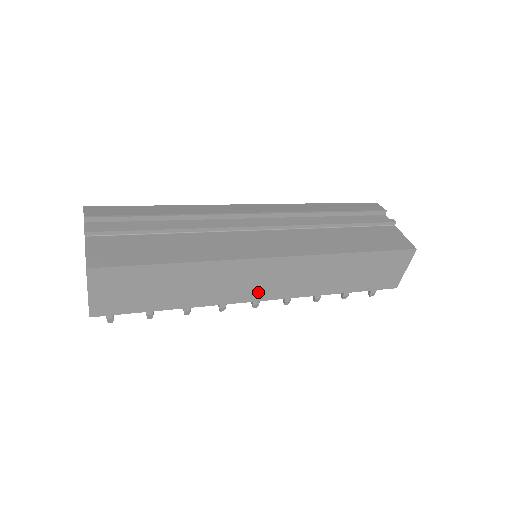
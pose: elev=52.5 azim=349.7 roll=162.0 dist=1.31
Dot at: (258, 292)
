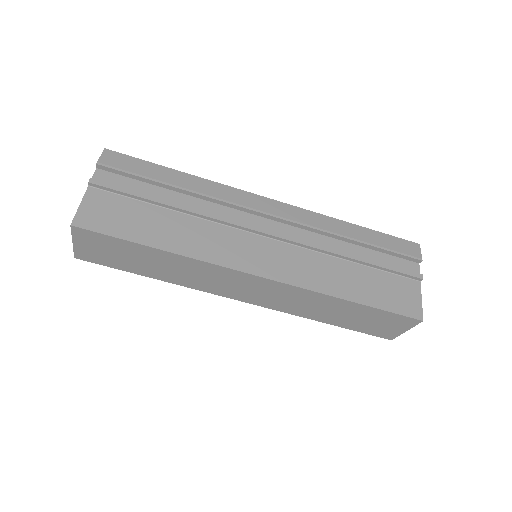
Dot at: (239, 294)
